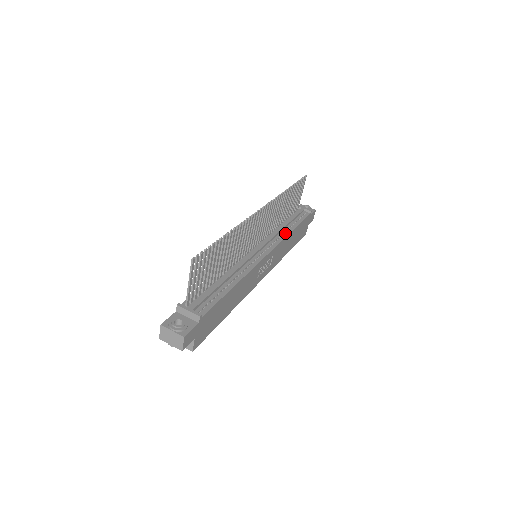
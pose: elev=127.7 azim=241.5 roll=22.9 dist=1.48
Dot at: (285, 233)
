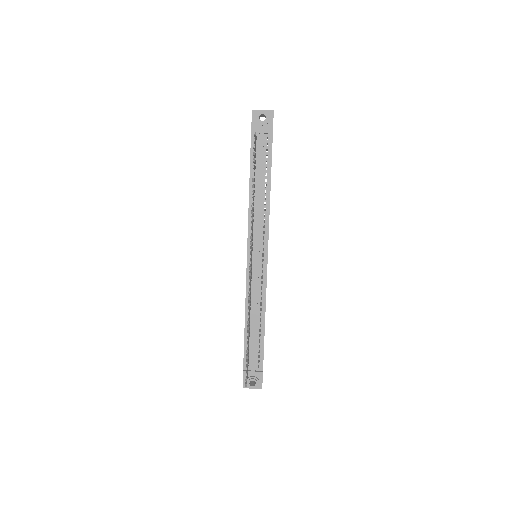
Dot at: (266, 207)
